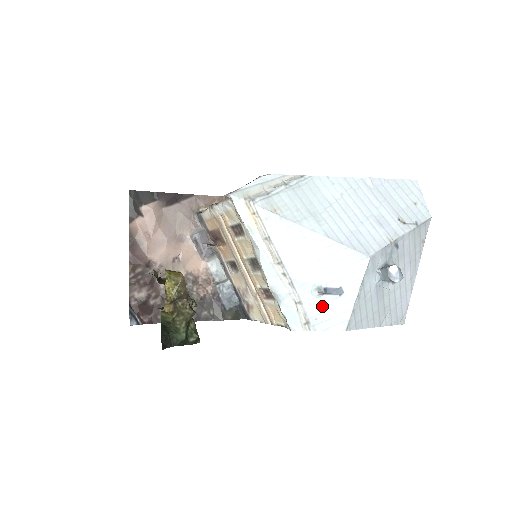
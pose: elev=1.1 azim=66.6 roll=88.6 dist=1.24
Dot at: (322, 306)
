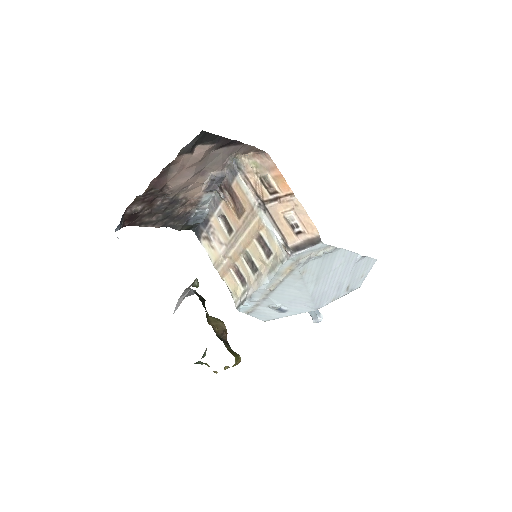
Dot at: (267, 311)
